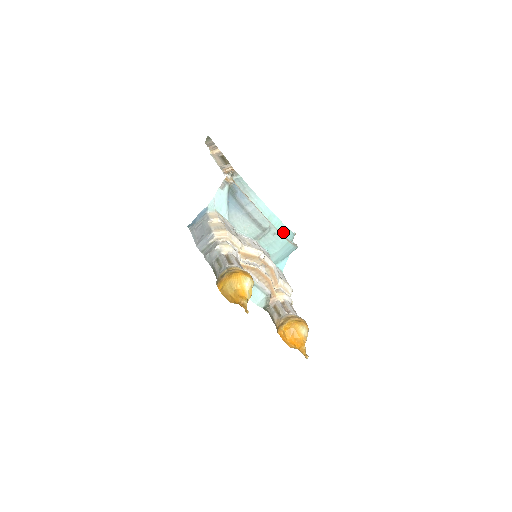
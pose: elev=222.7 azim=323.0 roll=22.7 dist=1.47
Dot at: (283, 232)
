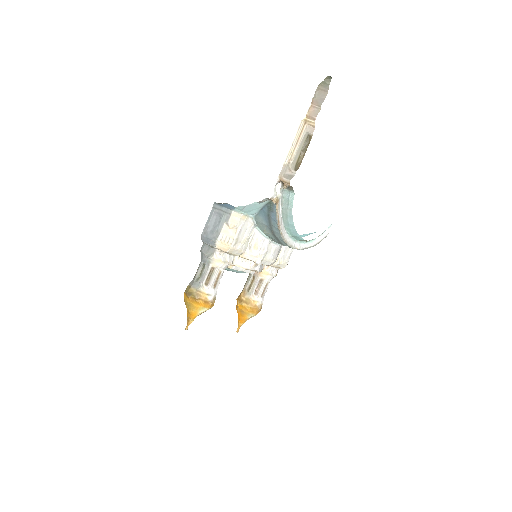
Dot at: (306, 241)
